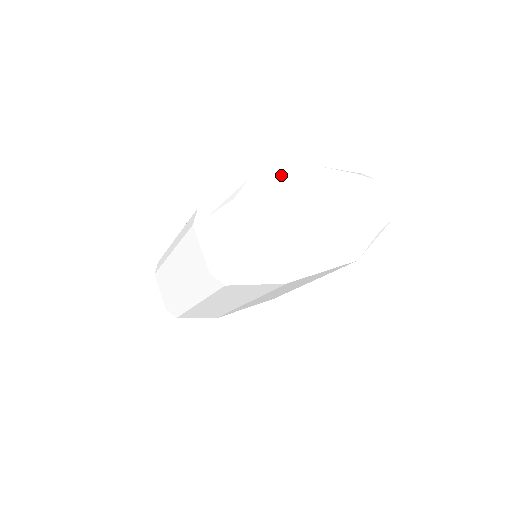
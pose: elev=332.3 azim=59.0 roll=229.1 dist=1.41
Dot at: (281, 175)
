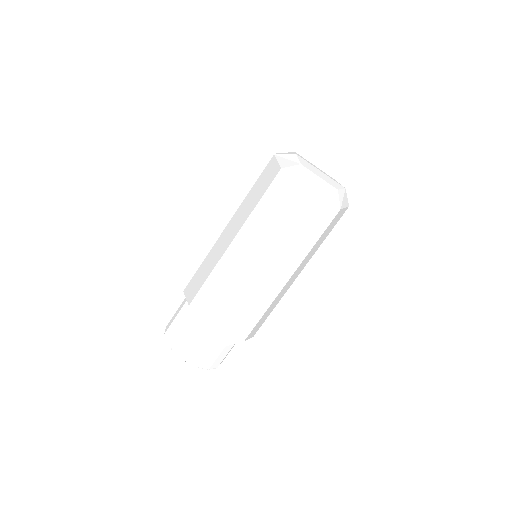
Dot at: occluded
